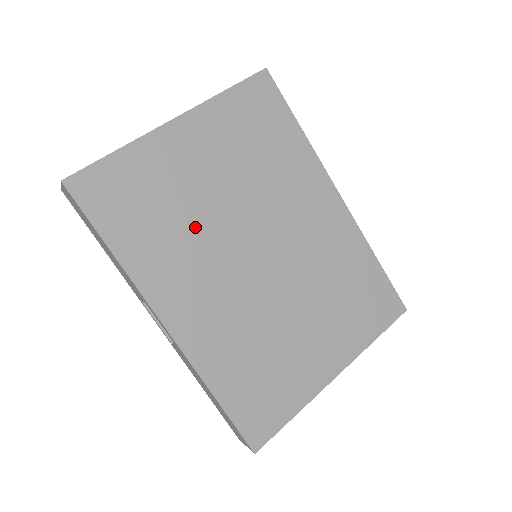
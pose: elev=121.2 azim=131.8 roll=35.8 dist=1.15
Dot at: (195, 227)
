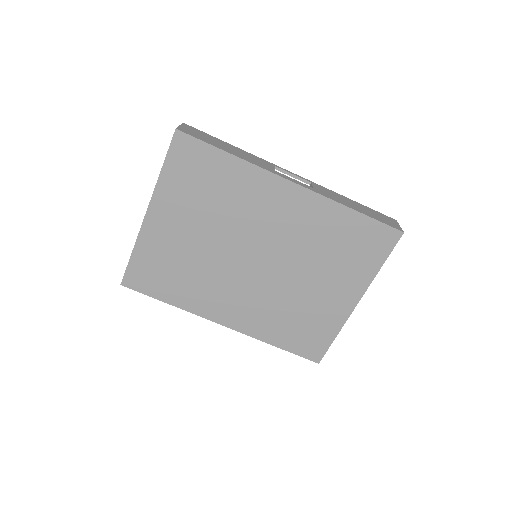
Dot at: (203, 267)
